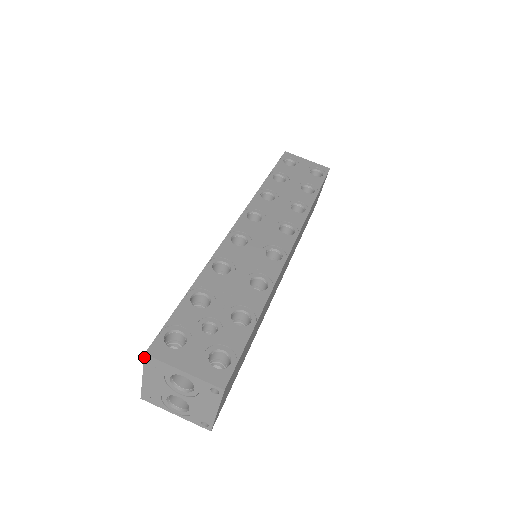
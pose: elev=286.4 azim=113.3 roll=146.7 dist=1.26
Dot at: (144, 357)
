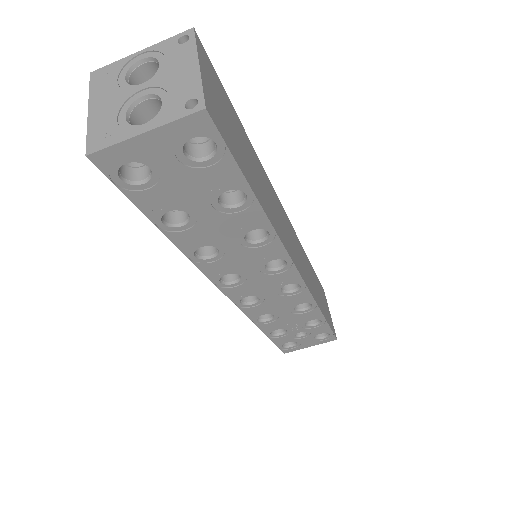
Dot at: occluded
